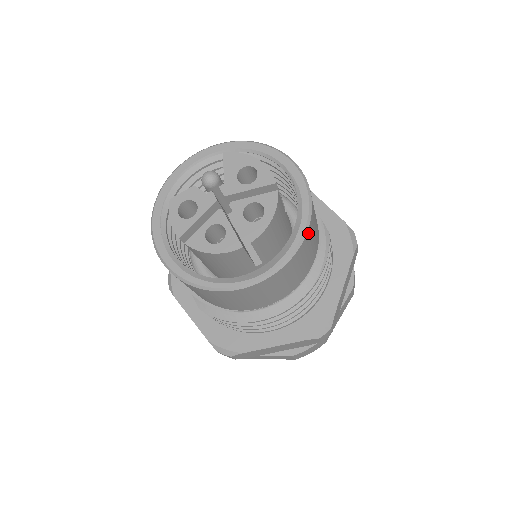
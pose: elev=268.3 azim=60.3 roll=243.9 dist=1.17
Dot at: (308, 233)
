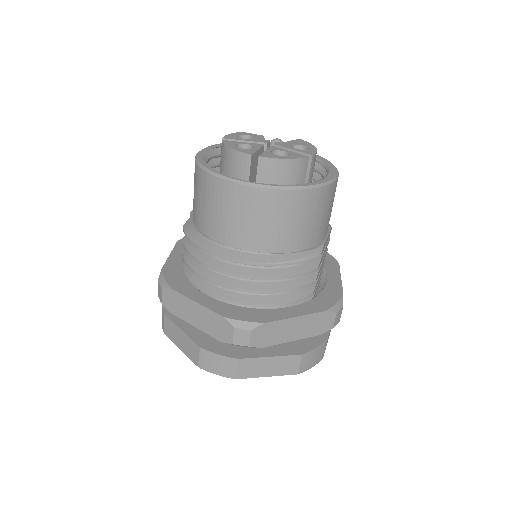
Dot at: (302, 195)
